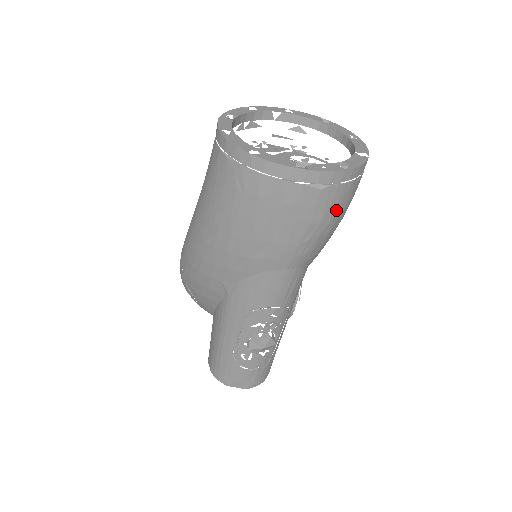
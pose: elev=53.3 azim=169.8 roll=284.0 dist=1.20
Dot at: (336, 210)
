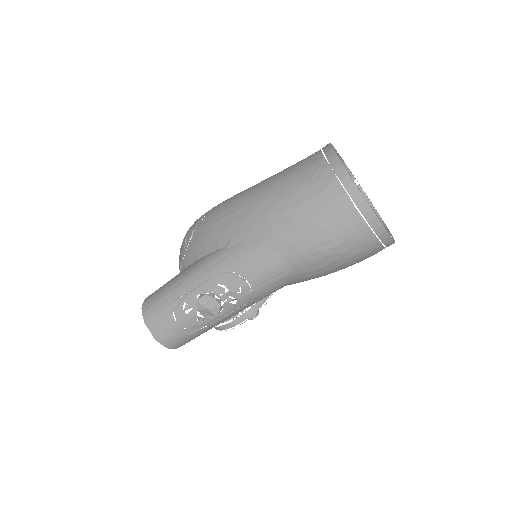
Dot at: (353, 248)
